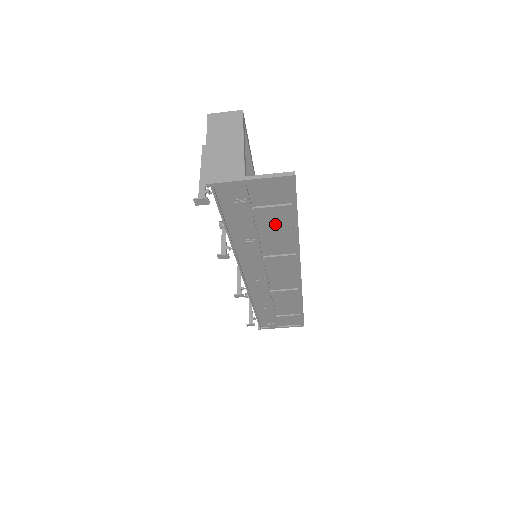
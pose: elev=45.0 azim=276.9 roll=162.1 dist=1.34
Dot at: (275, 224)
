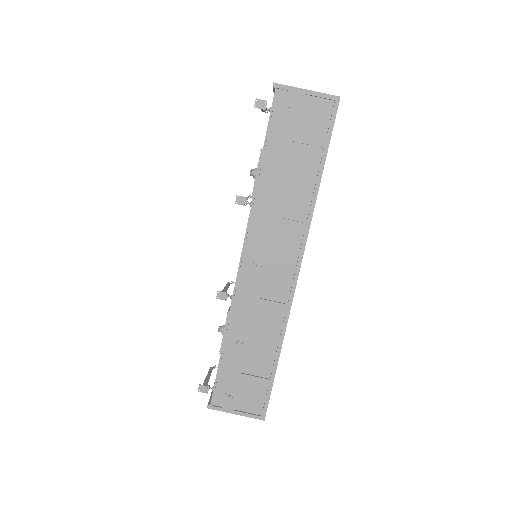
Dot at: (304, 164)
